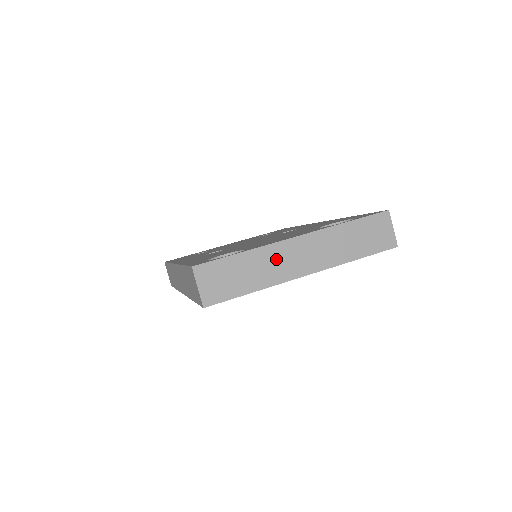
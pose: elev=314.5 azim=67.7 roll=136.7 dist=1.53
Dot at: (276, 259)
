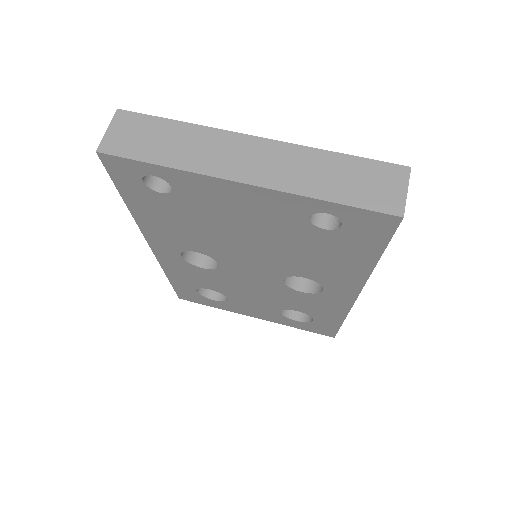
Dot at: (215, 147)
